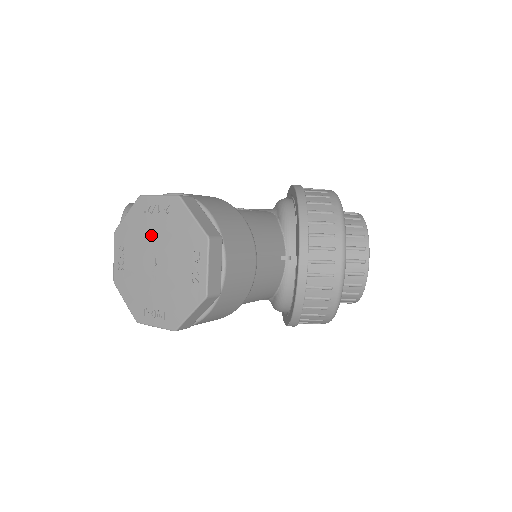
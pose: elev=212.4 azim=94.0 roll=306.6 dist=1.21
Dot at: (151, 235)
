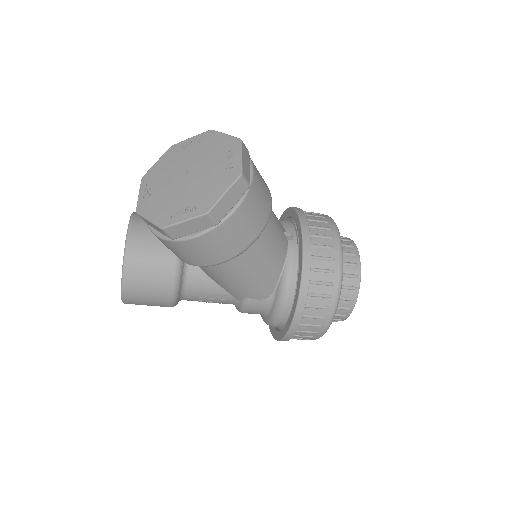
Dot at: (183, 161)
